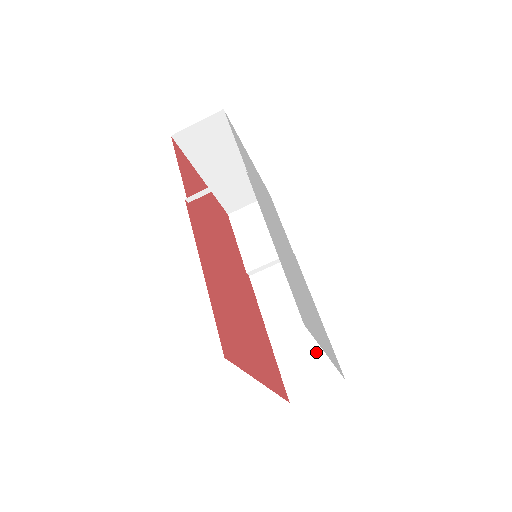
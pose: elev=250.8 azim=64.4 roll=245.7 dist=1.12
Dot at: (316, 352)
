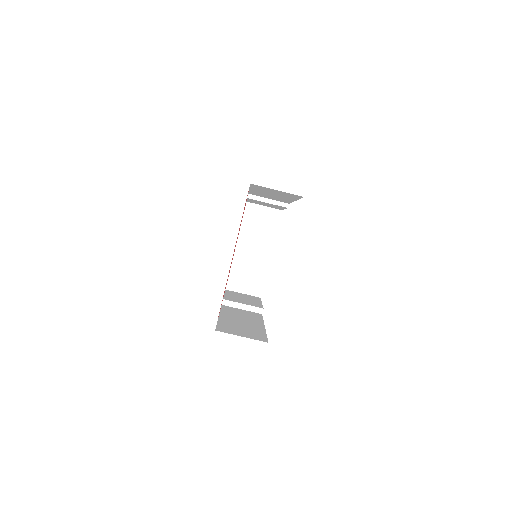
Dot at: (253, 331)
